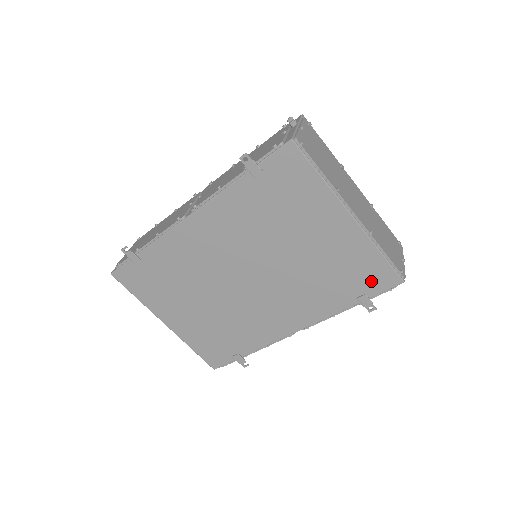
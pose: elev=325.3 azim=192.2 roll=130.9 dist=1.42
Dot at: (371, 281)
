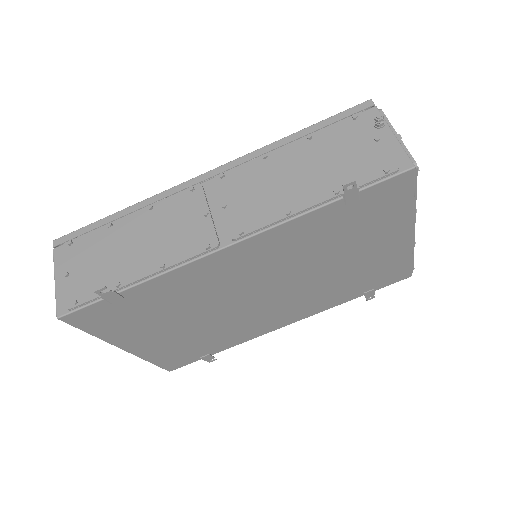
Dot at: (386, 279)
